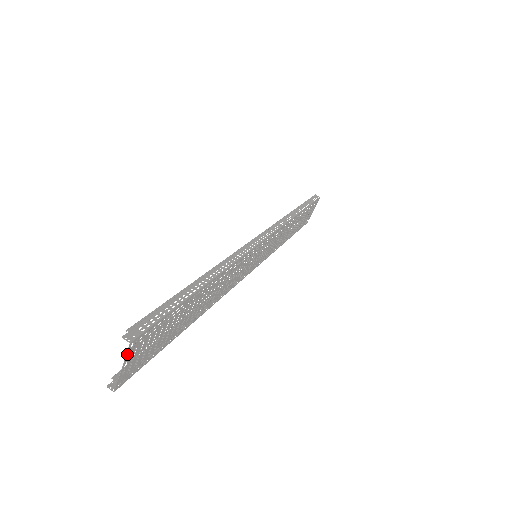
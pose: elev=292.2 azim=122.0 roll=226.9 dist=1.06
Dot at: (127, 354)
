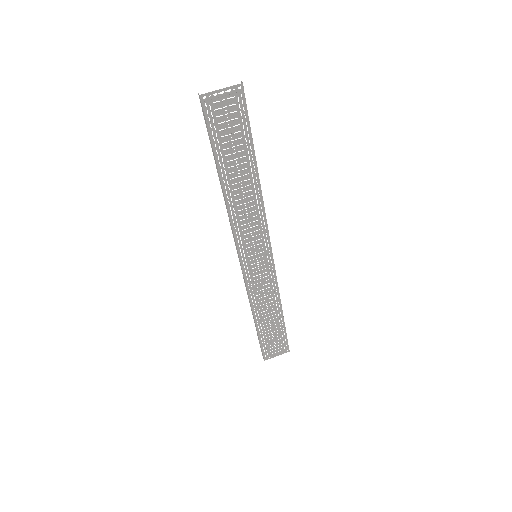
Dot at: (233, 87)
